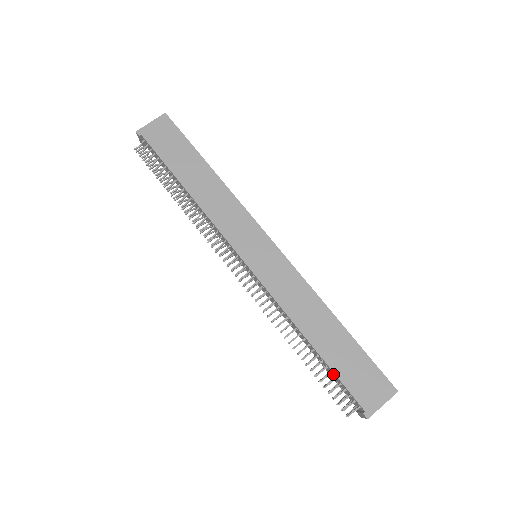
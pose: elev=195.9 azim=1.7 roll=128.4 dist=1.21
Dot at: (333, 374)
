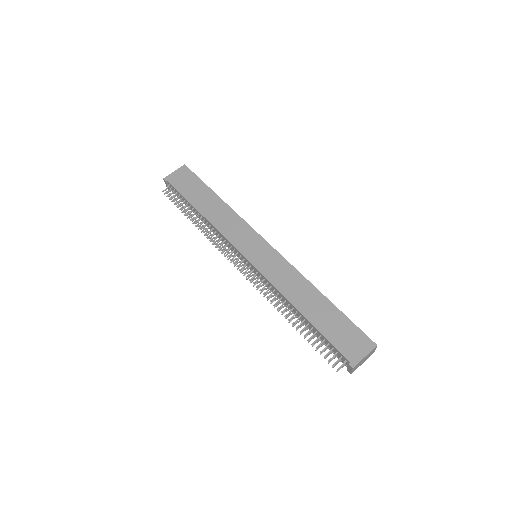
Dot at: (322, 337)
